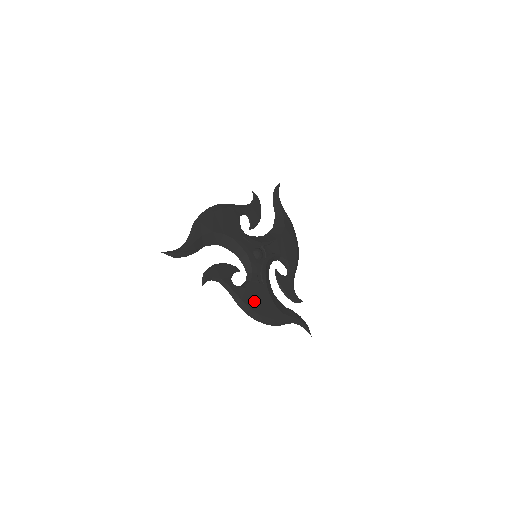
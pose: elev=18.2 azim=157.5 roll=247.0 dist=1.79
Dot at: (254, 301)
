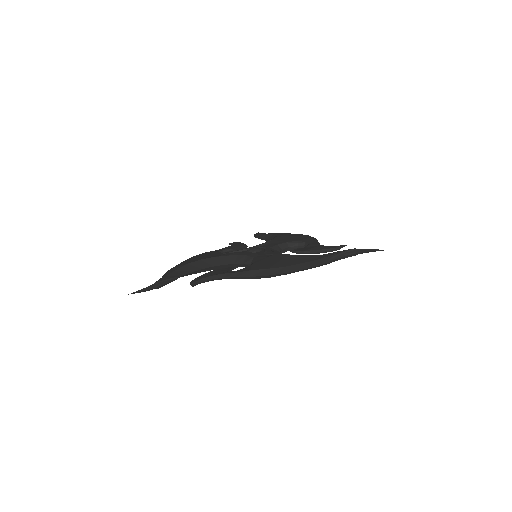
Dot at: (269, 265)
